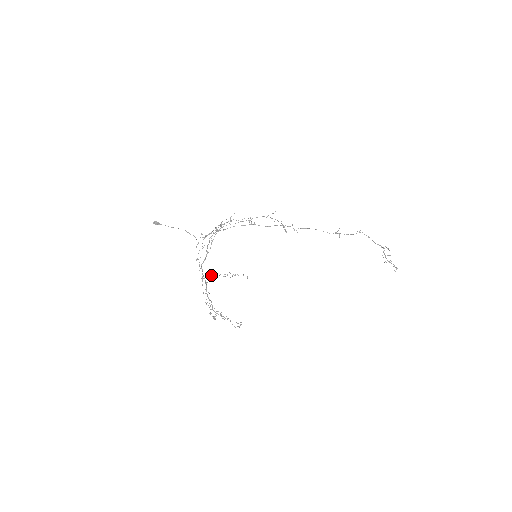
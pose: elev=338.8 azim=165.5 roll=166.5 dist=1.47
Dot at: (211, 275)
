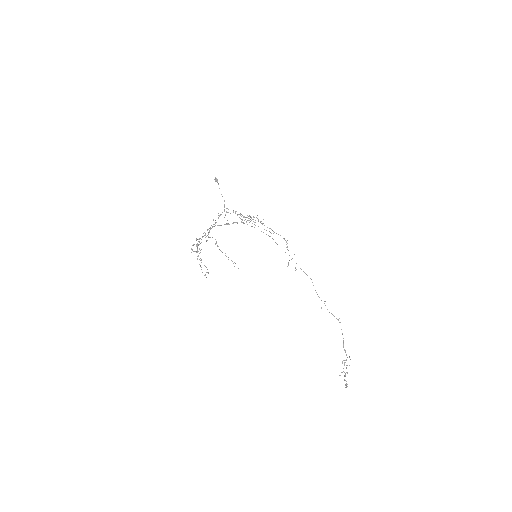
Dot at: occluded
